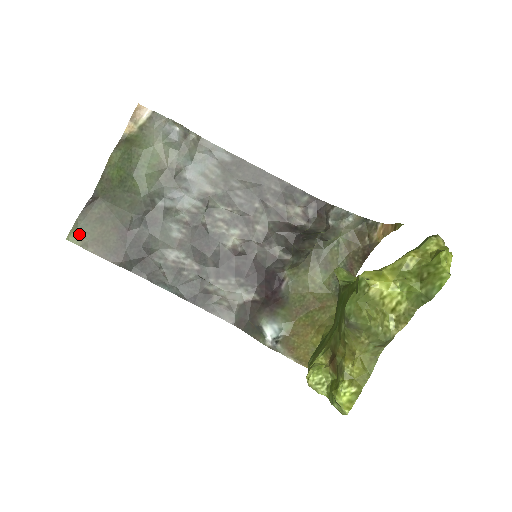
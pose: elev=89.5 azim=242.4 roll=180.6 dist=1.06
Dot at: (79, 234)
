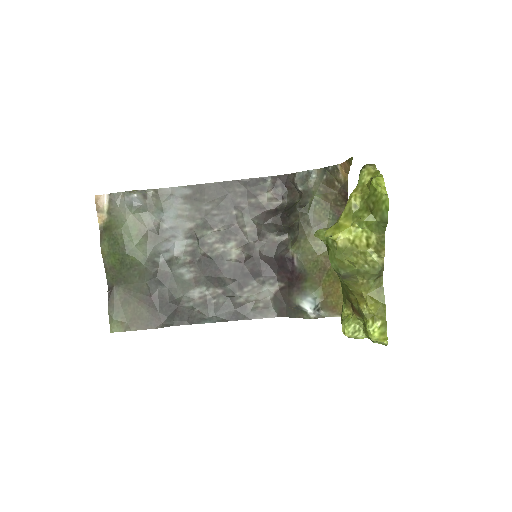
Dot at: (117, 323)
